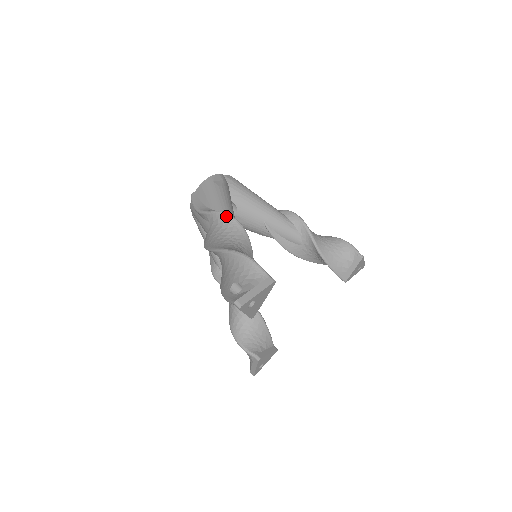
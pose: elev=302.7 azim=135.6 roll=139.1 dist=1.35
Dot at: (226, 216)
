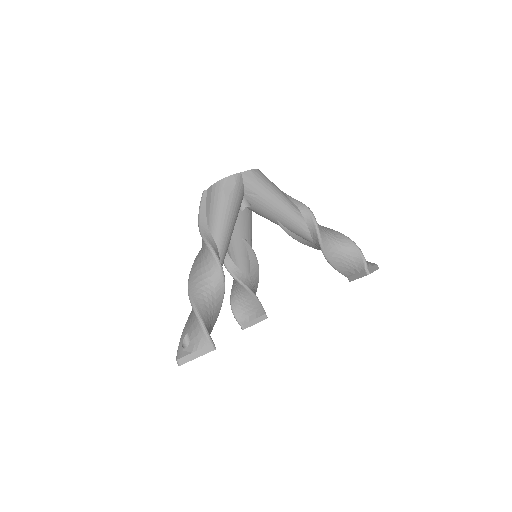
Dot at: (210, 252)
